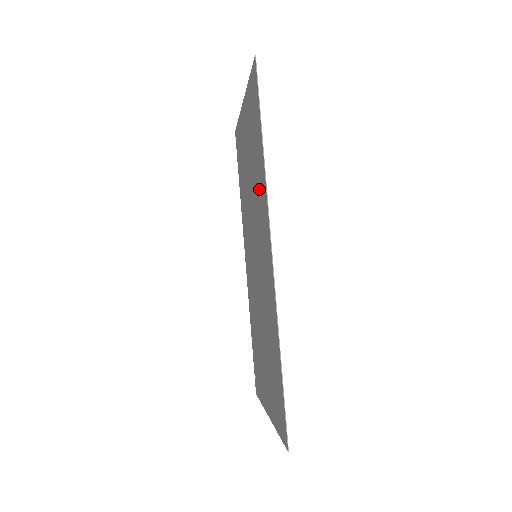
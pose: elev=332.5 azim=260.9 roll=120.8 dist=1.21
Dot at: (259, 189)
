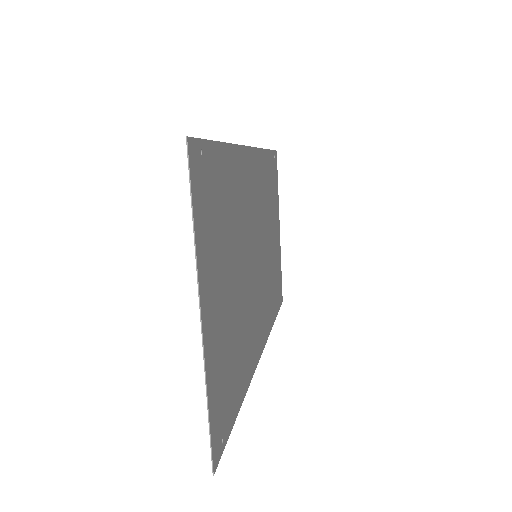
Dot at: (263, 185)
